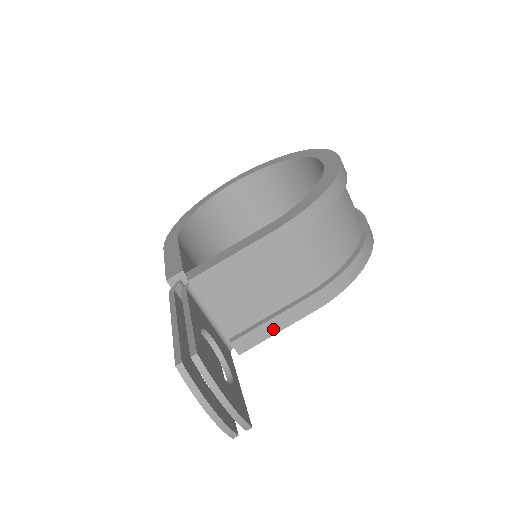
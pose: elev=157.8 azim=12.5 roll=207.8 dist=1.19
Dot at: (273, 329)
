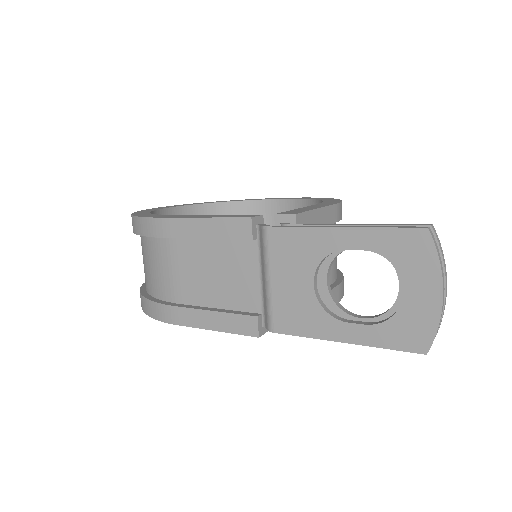
Dot at: occluded
